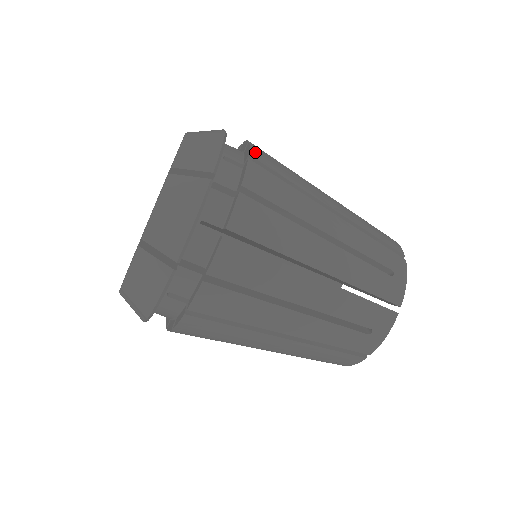
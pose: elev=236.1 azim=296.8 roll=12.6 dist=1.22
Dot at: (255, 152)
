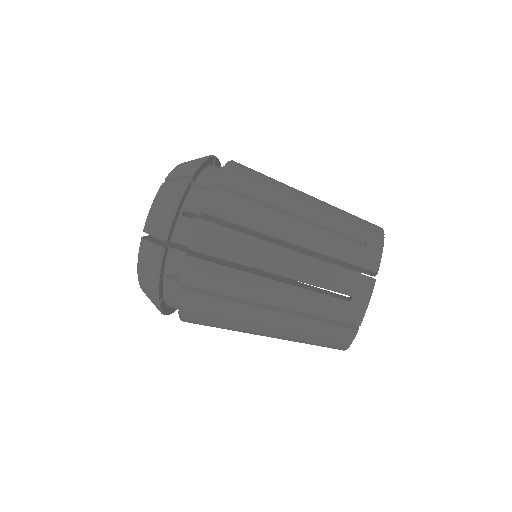
Dot at: occluded
